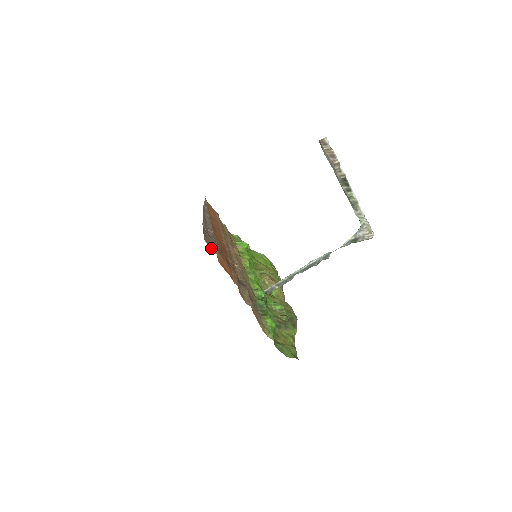
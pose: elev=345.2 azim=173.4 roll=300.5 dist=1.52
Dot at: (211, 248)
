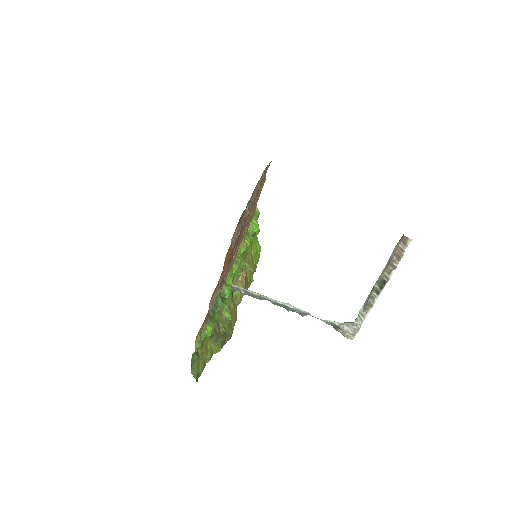
Dot at: (234, 235)
